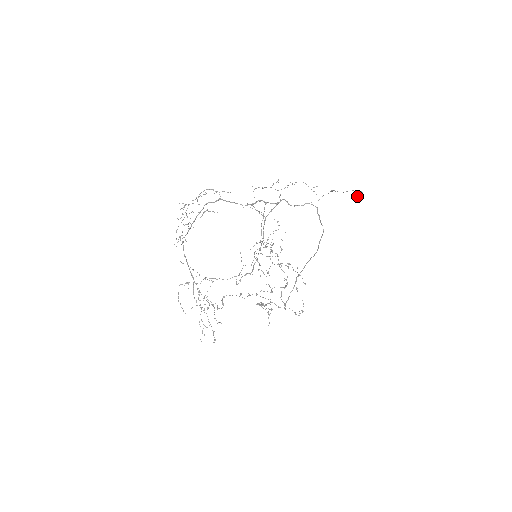
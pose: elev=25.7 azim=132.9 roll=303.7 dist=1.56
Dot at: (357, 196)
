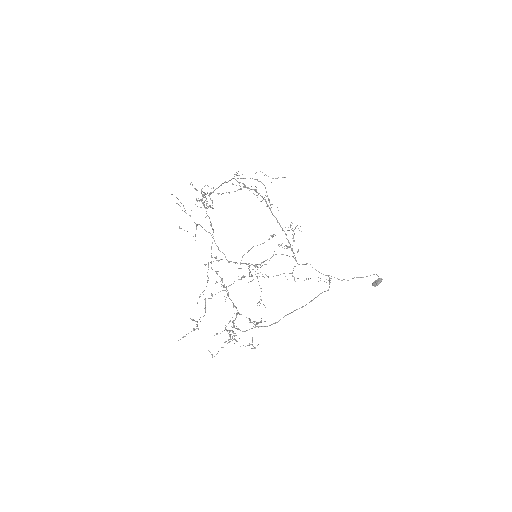
Dot at: (375, 282)
